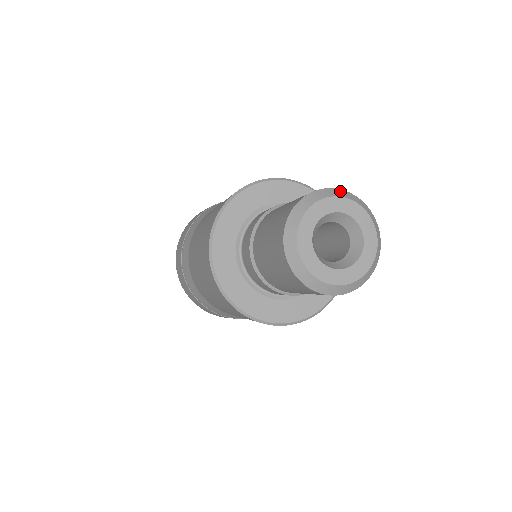
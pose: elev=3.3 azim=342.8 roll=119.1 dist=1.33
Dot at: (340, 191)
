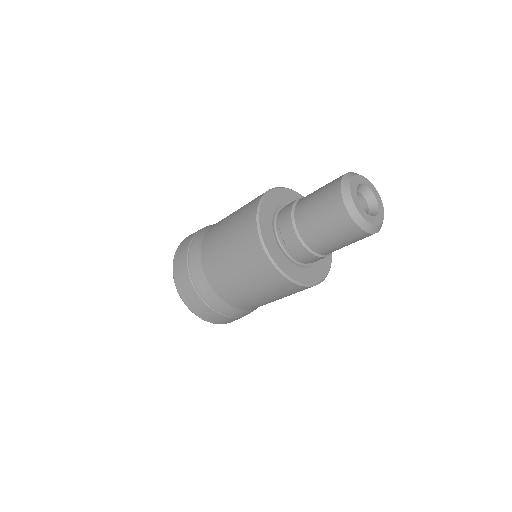
Dot at: (356, 173)
